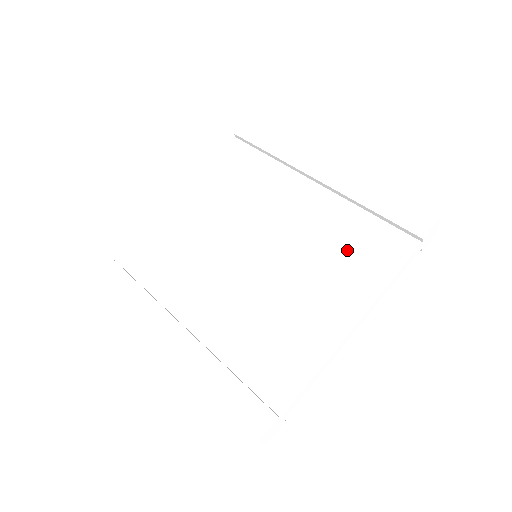
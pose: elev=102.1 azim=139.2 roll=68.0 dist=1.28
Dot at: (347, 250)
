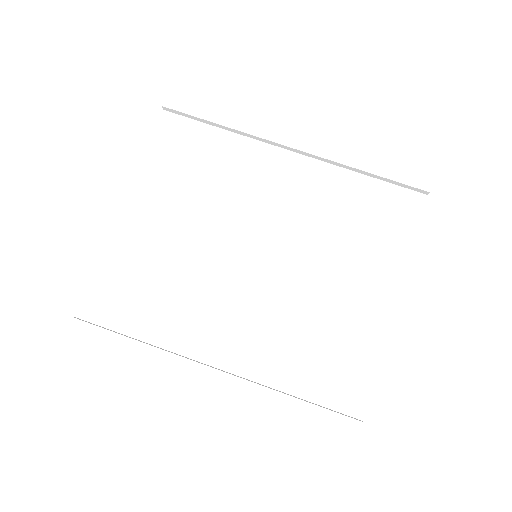
Dot at: (358, 223)
